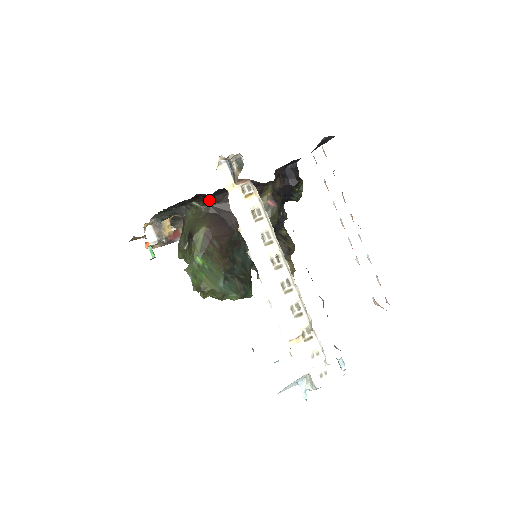
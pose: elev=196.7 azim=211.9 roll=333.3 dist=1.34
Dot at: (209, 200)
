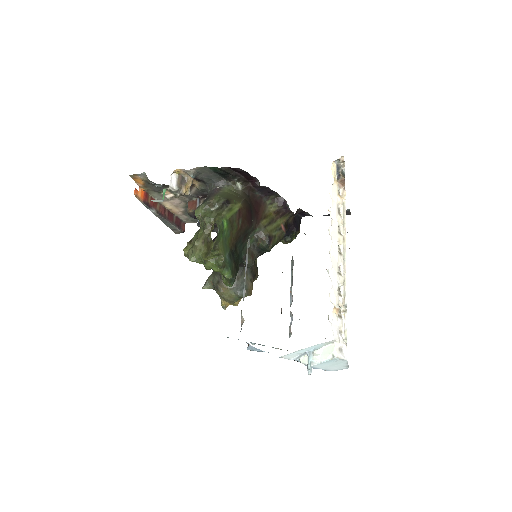
Dot at: (250, 190)
